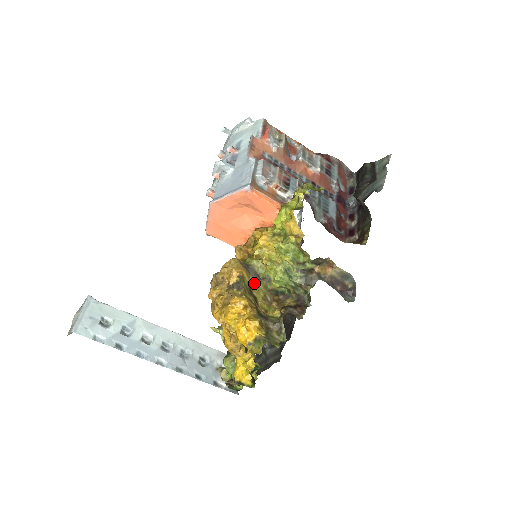
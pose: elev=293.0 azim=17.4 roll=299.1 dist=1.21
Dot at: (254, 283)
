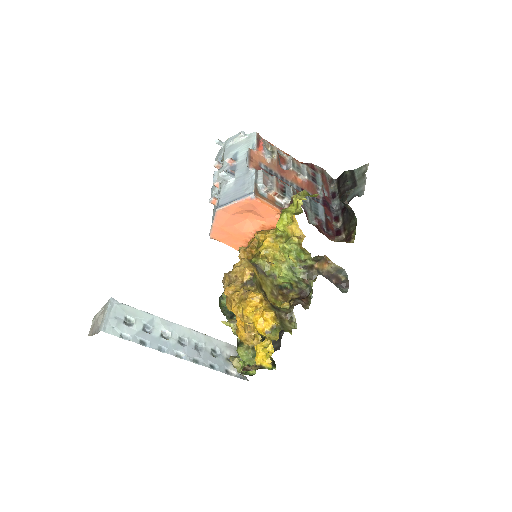
Dot at: (263, 280)
